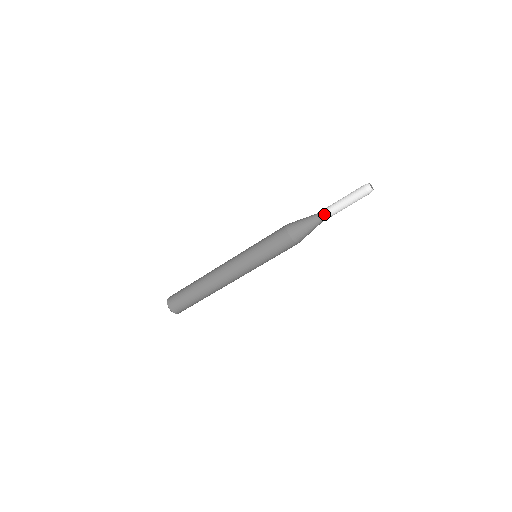
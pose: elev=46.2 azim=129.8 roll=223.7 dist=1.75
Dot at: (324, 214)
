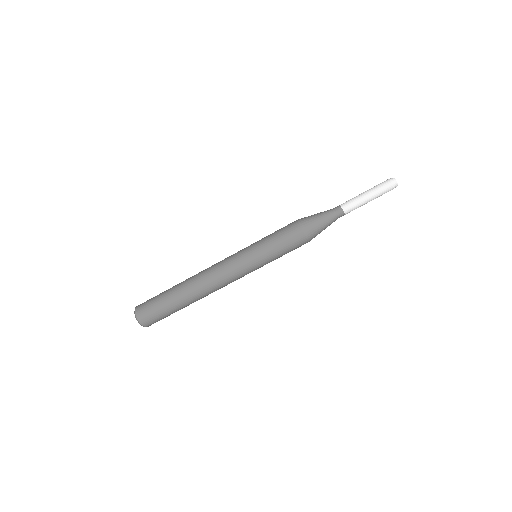
Dot at: (341, 205)
